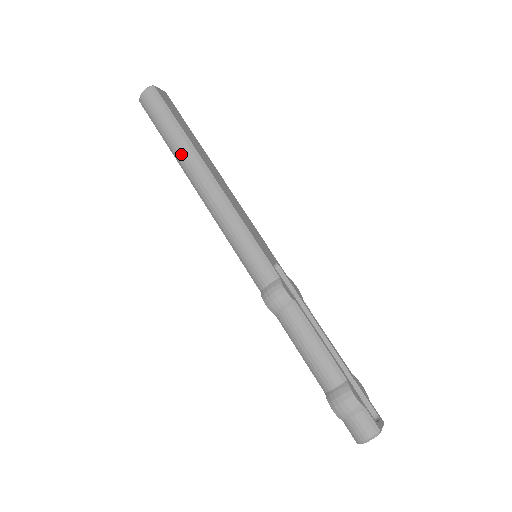
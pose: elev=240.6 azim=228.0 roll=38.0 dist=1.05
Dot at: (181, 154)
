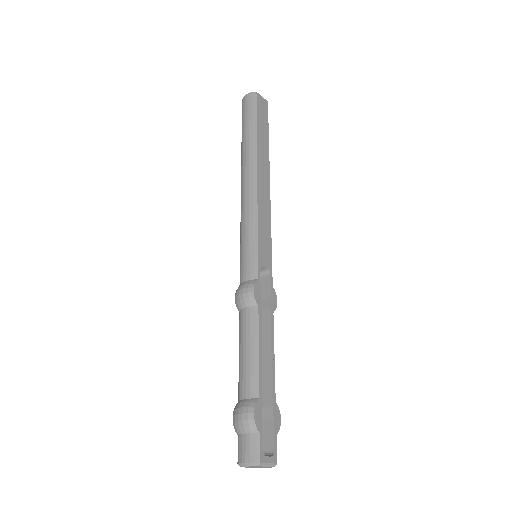
Dot at: (244, 150)
